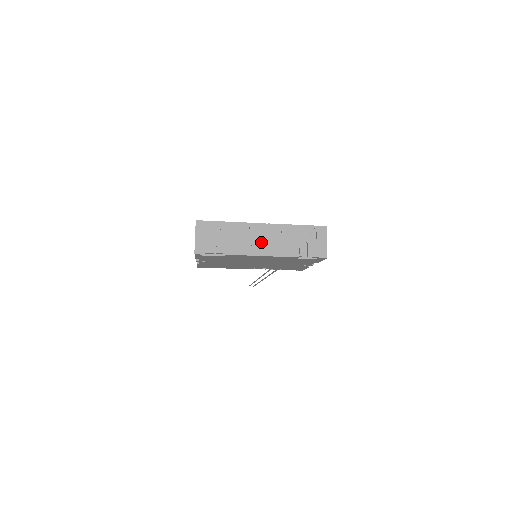
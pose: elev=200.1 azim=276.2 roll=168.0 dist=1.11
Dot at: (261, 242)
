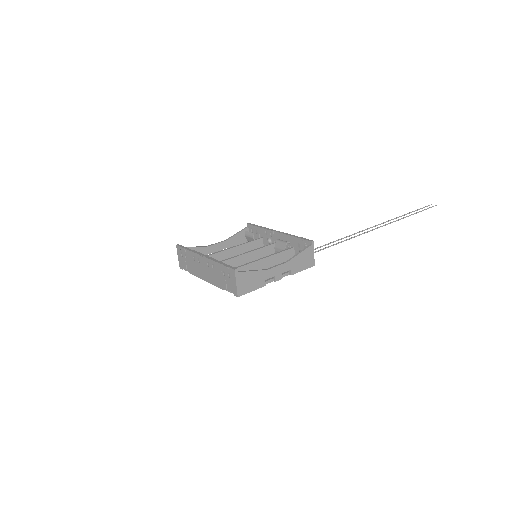
Dot at: (204, 271)
